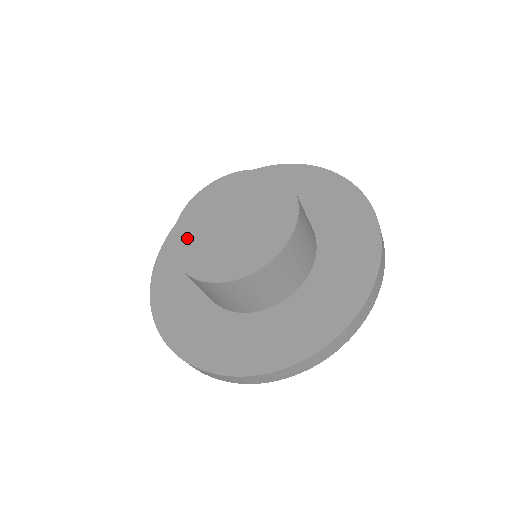
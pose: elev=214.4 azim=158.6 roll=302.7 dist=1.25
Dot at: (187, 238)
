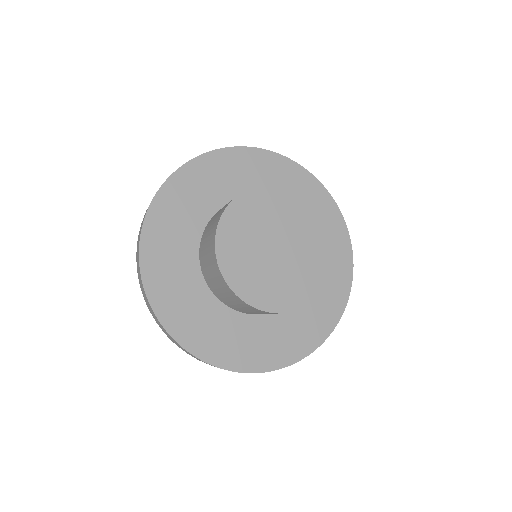
Dot at: (246, 211)
